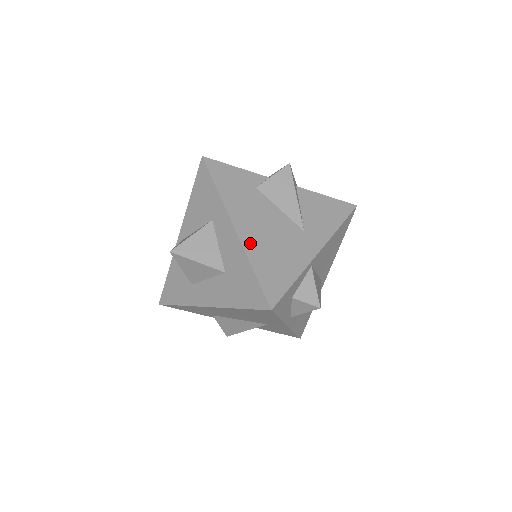
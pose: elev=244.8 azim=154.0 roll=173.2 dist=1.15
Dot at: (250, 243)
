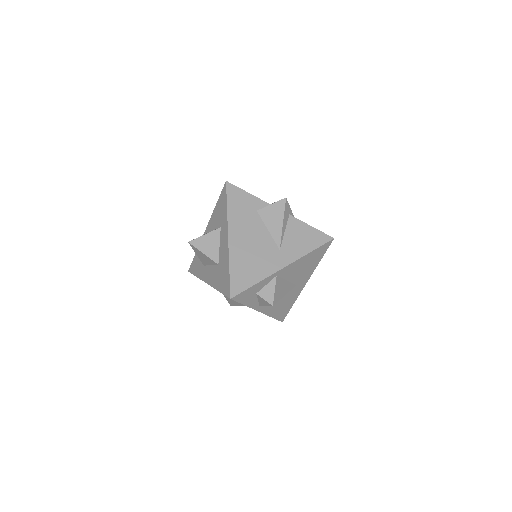
Dot at: (235, 250)
